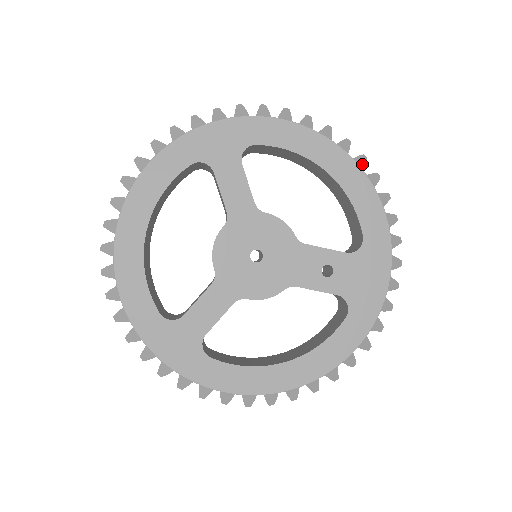
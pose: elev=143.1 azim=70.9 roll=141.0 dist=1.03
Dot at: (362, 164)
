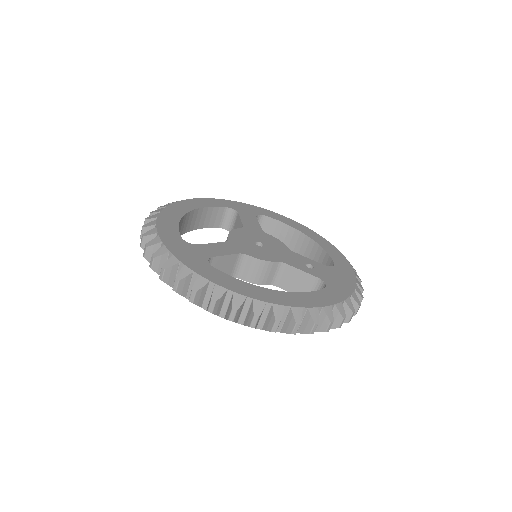
Dot at: occluded
